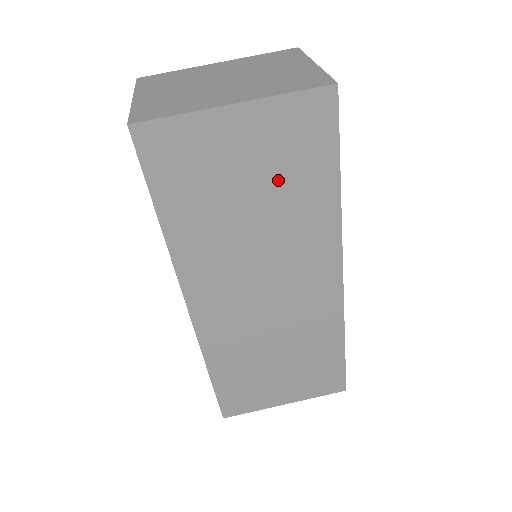
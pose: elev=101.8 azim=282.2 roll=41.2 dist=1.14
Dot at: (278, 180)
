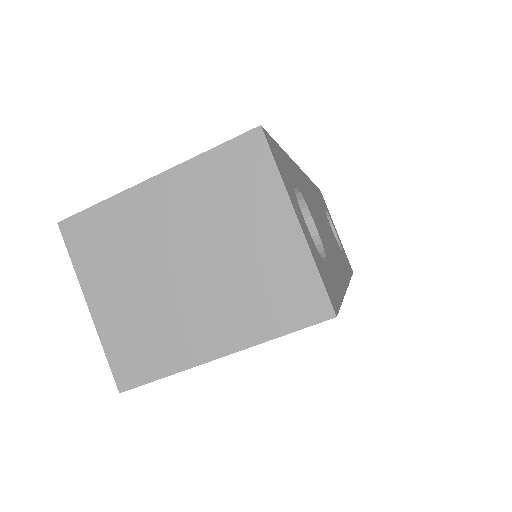
Dot at: occluded
